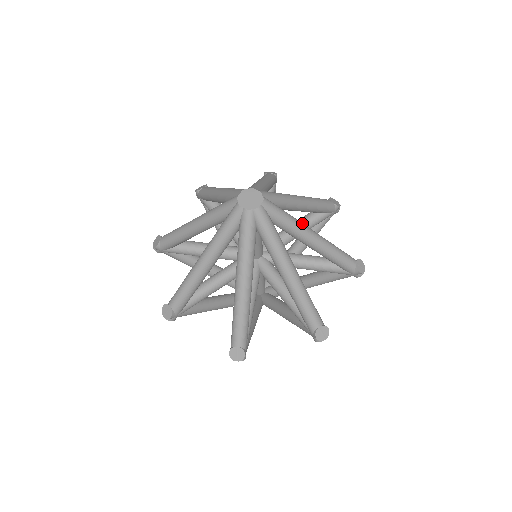
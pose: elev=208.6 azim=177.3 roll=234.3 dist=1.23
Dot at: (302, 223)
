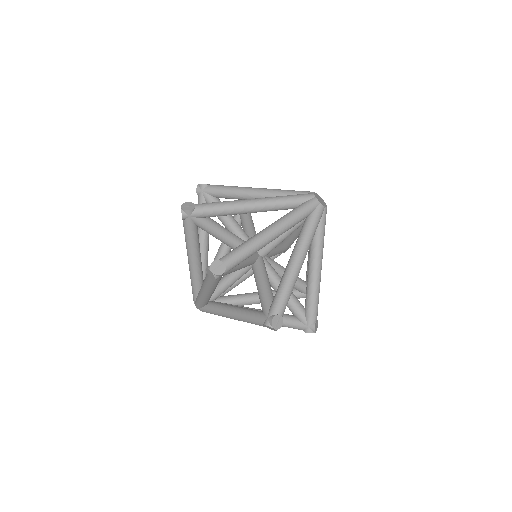
Dot at: occluded
